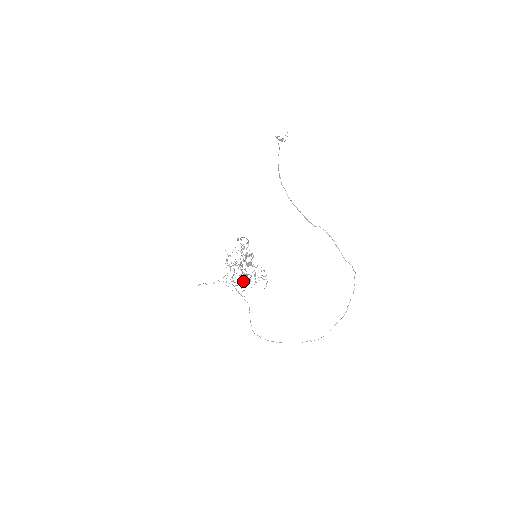
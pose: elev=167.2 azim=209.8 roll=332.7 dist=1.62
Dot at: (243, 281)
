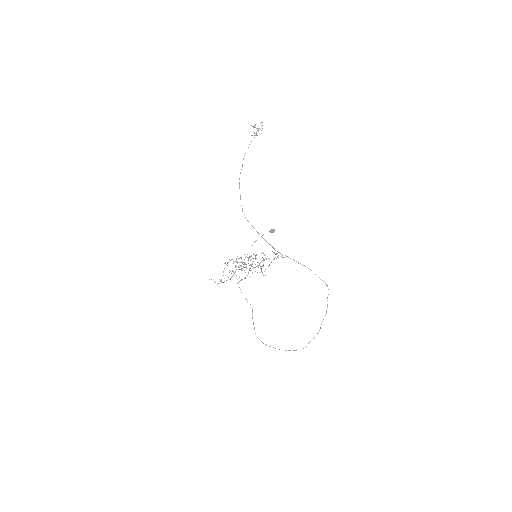
Dot at: occluded
